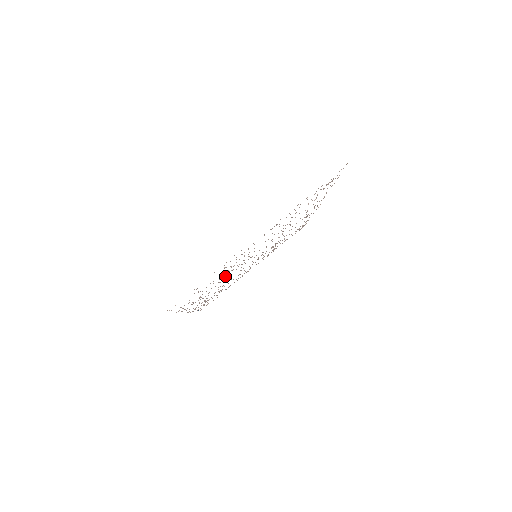
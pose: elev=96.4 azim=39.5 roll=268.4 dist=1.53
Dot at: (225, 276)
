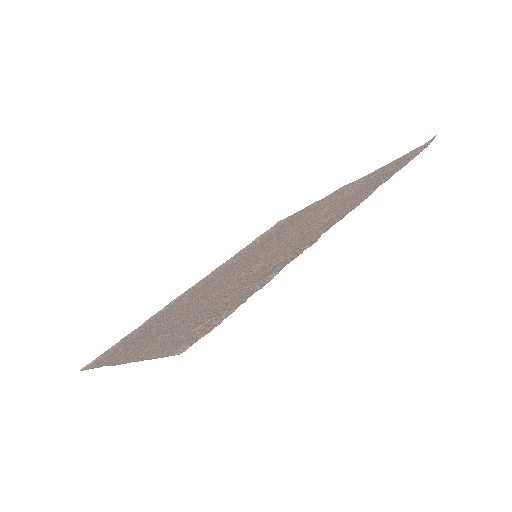
Dot at: (192, 296)
